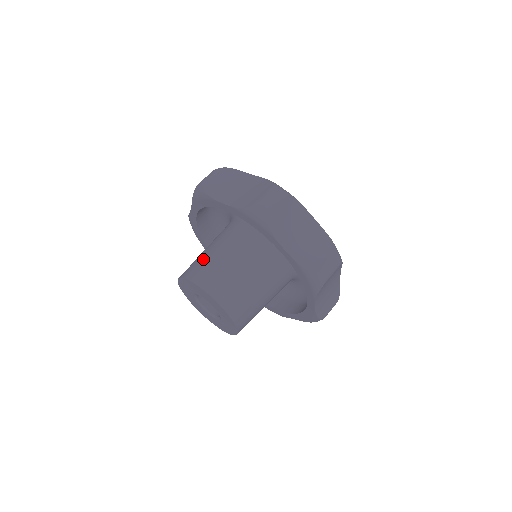
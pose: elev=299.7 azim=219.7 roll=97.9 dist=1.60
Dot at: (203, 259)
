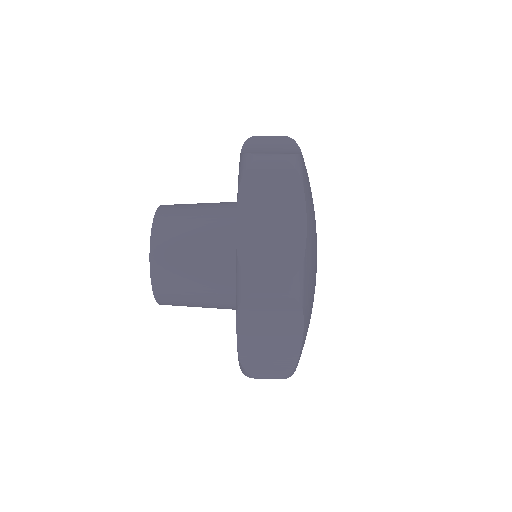
Dot at: occluded
